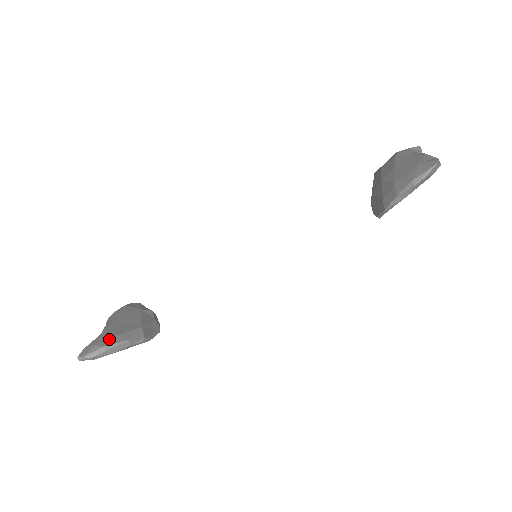
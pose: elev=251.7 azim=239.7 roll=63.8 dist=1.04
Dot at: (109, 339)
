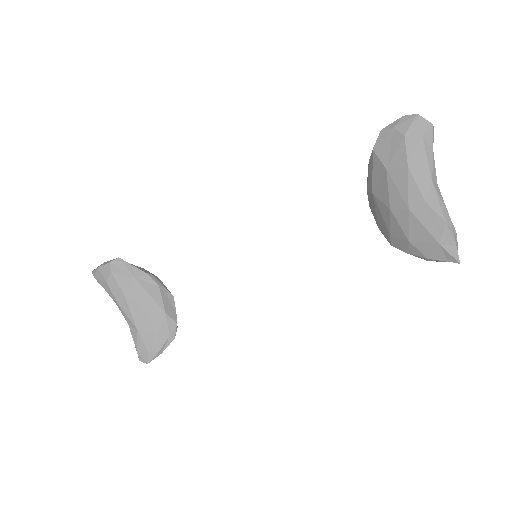
Dot at: (154, 342)
